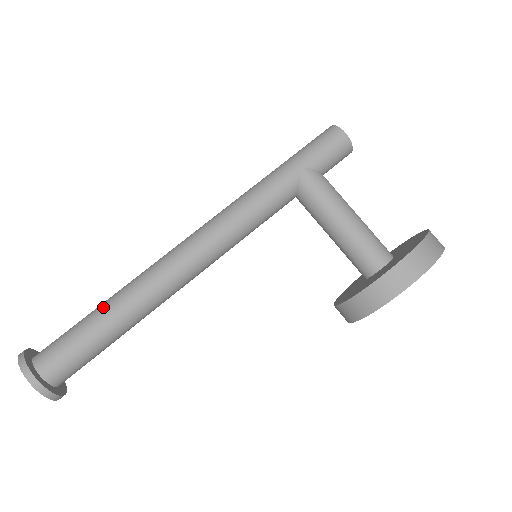
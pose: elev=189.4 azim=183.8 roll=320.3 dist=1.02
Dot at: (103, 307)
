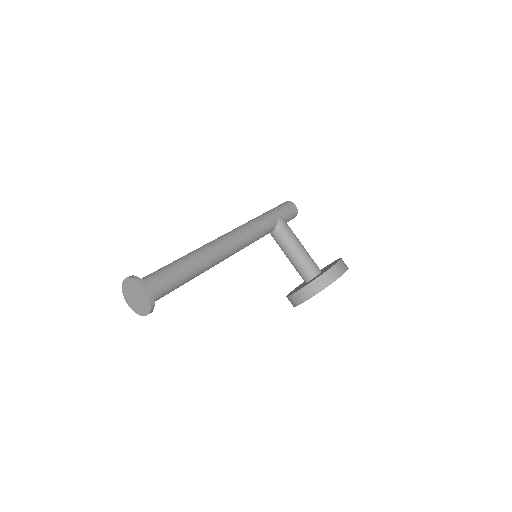
Dot at: (181, 260)
